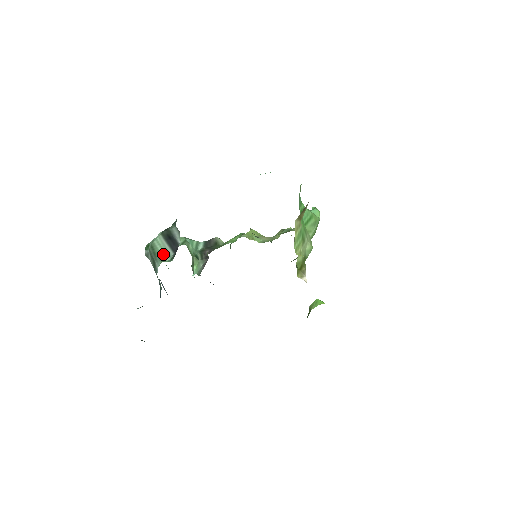
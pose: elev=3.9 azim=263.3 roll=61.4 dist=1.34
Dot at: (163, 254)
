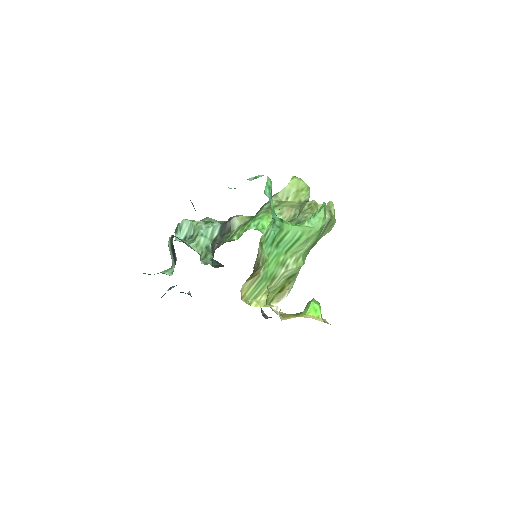
Dot at: (172, 260)
